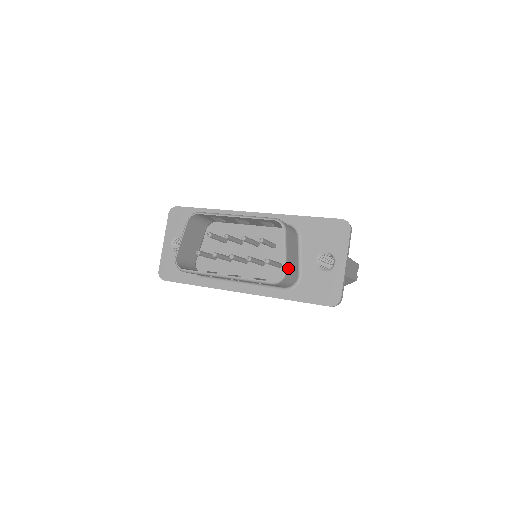
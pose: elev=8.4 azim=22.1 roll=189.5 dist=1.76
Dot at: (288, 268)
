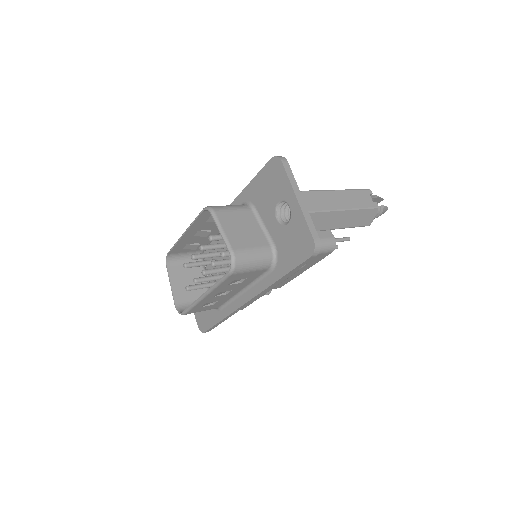
Dot at: (236, 247)
